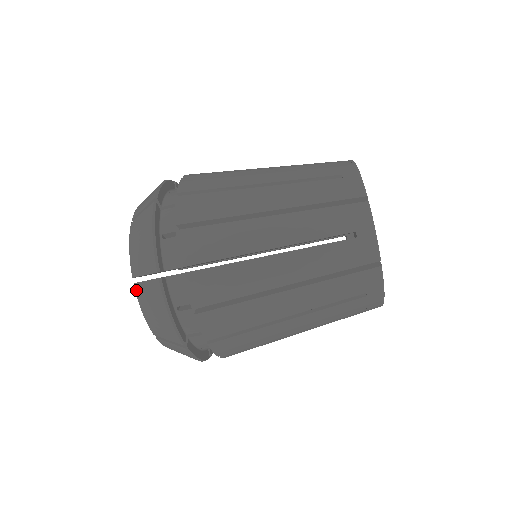
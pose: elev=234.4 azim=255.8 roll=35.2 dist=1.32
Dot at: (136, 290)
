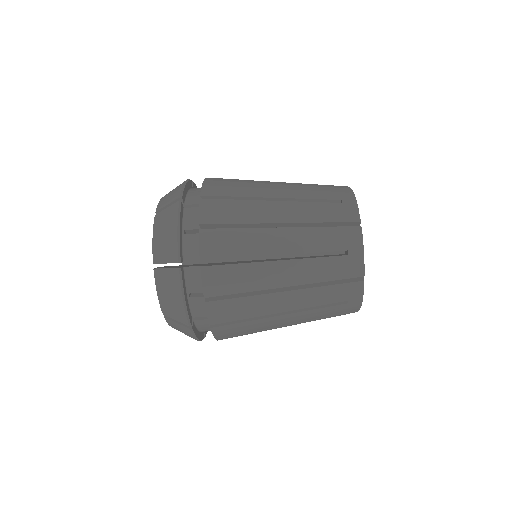
Dot at: (166, 321)
